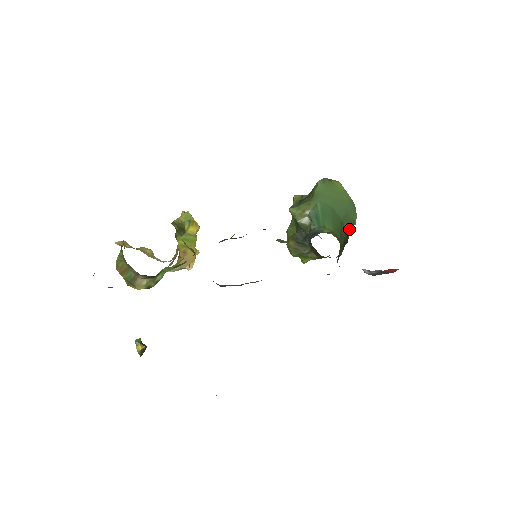
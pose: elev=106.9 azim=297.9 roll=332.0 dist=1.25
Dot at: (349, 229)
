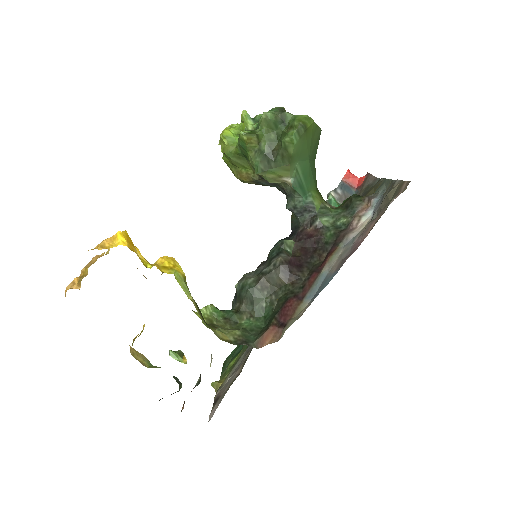
Dot at: occluded
